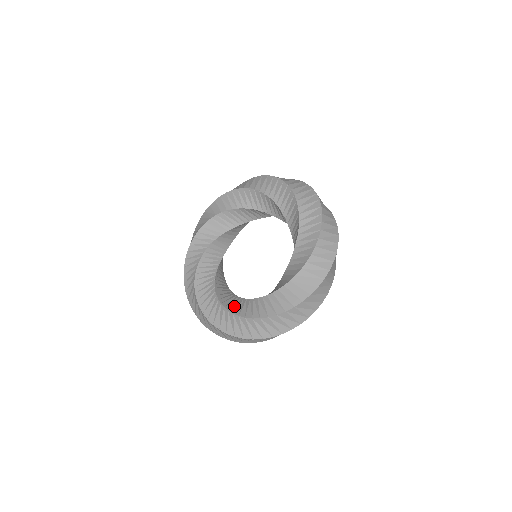
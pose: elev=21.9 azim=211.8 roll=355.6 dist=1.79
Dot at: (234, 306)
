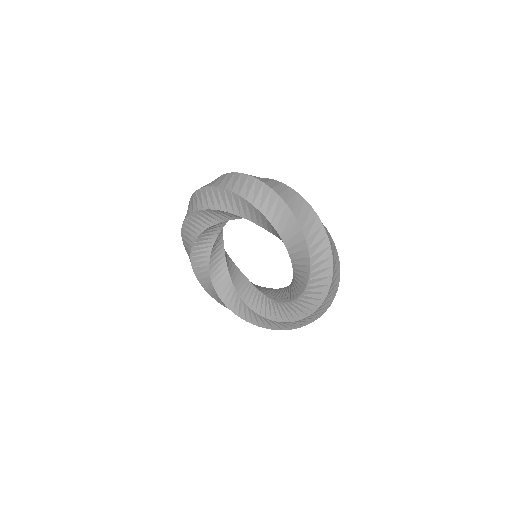
Dot at: (222, 289)
